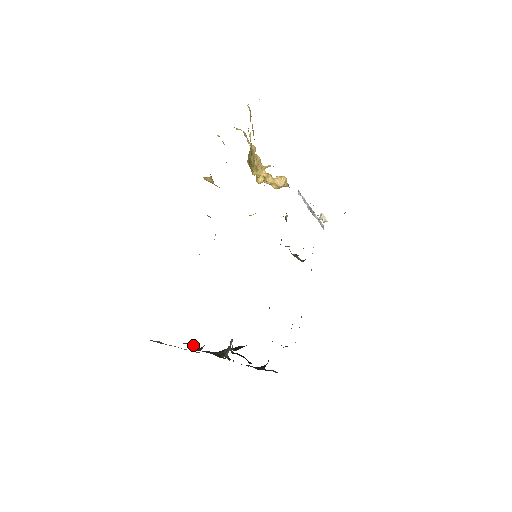
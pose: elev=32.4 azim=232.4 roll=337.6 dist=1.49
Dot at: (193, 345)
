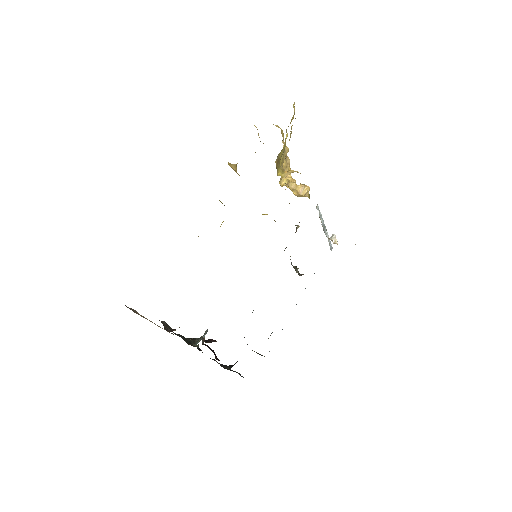
Dot at: (167, 324)
